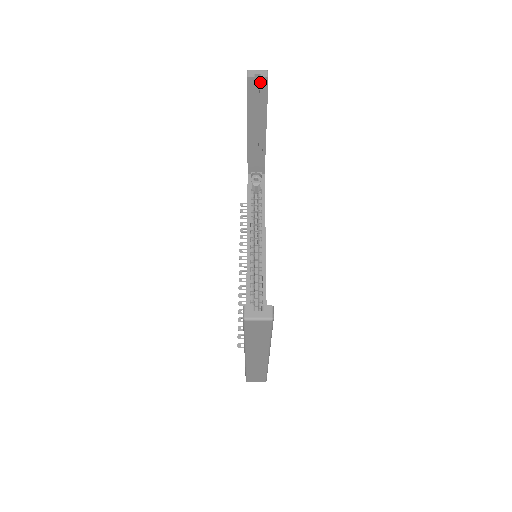
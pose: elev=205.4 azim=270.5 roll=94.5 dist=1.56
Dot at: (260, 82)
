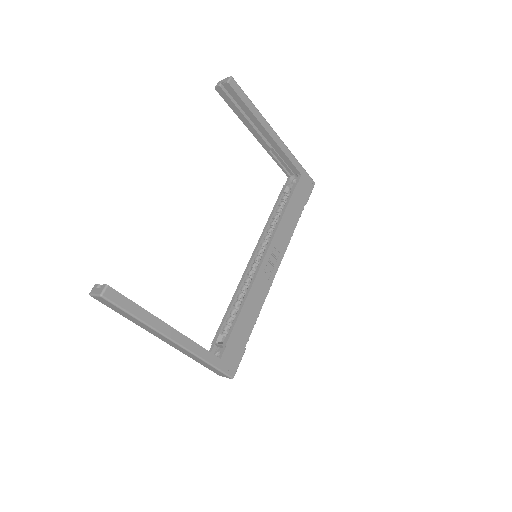
Dot at: (226, 89)
